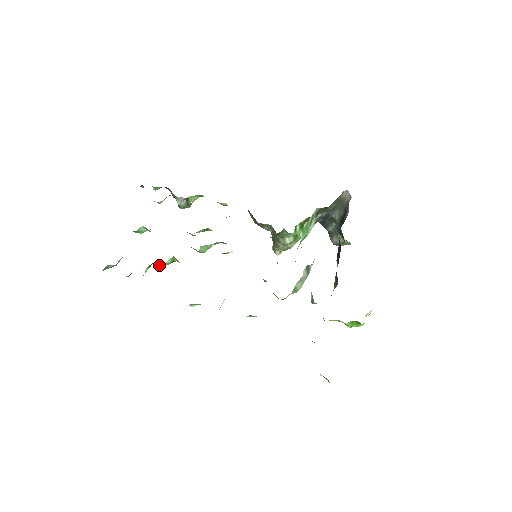
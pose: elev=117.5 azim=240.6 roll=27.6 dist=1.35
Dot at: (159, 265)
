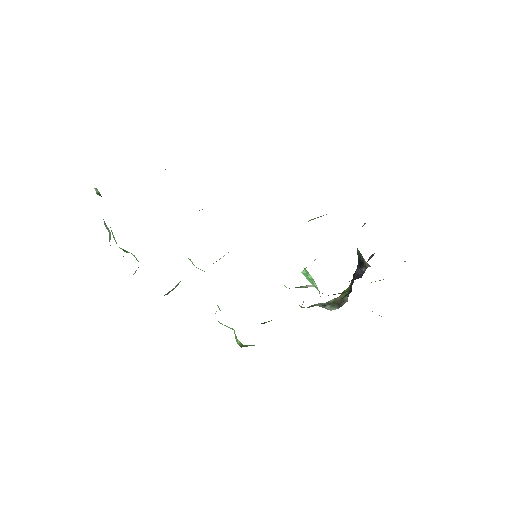
Dot at: occluded
